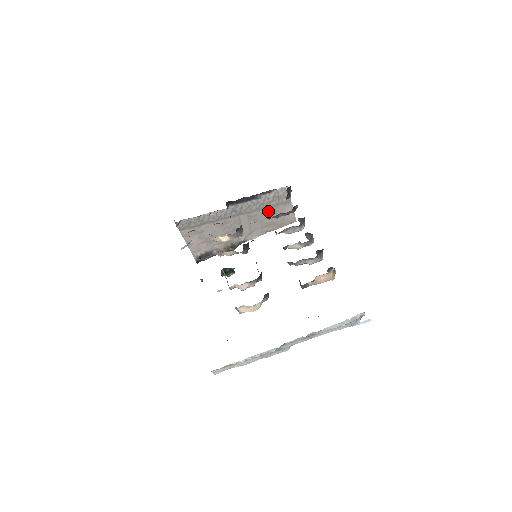
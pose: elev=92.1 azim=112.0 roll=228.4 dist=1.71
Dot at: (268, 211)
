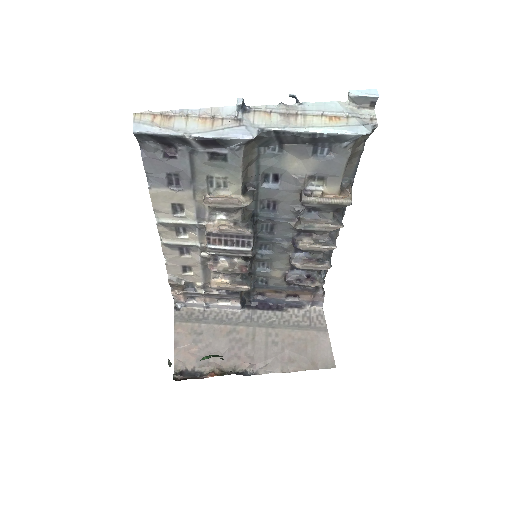
Dot at: (294, 335)
